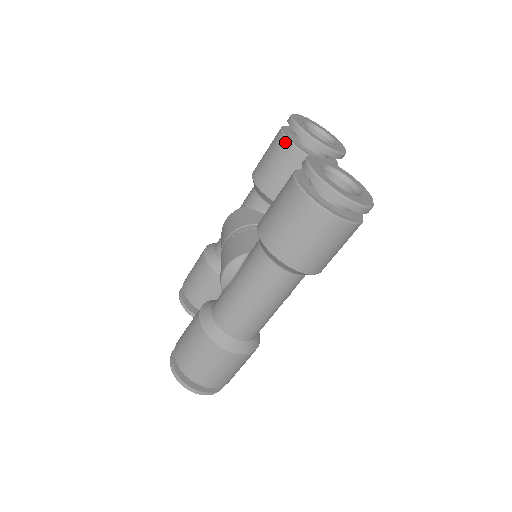
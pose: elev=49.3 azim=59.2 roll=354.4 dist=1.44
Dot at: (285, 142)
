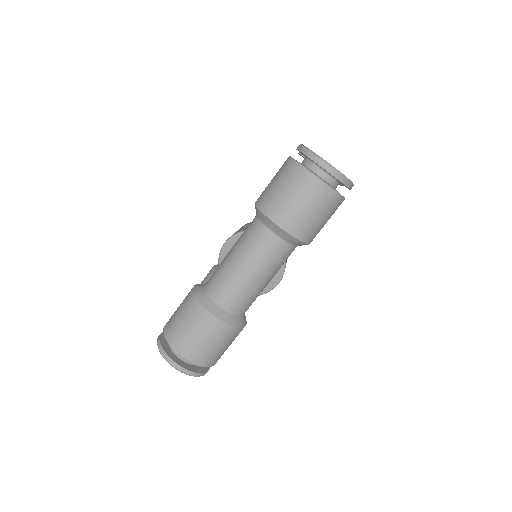
Dot at: occluded
